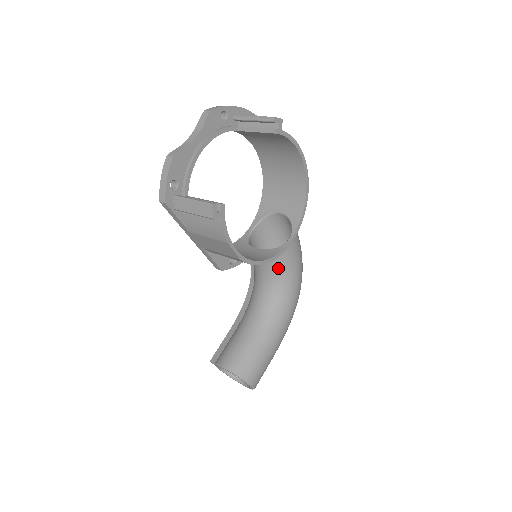
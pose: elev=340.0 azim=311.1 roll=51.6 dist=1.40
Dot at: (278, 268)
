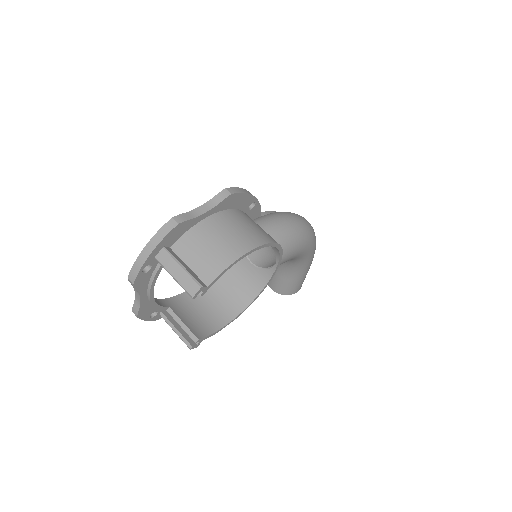
Dot at: occluded
